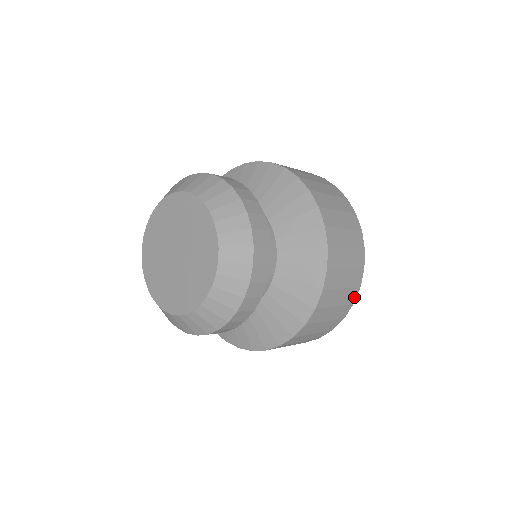
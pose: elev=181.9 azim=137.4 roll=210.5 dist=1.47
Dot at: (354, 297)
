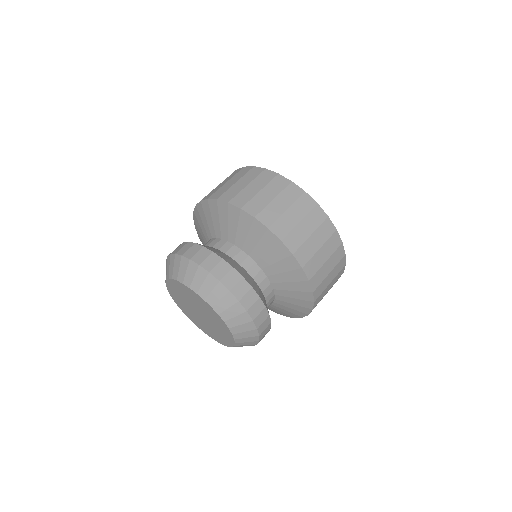
Dot at: (342, 271)
